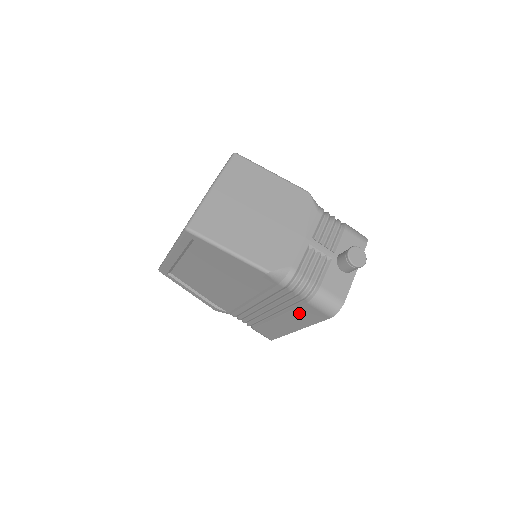
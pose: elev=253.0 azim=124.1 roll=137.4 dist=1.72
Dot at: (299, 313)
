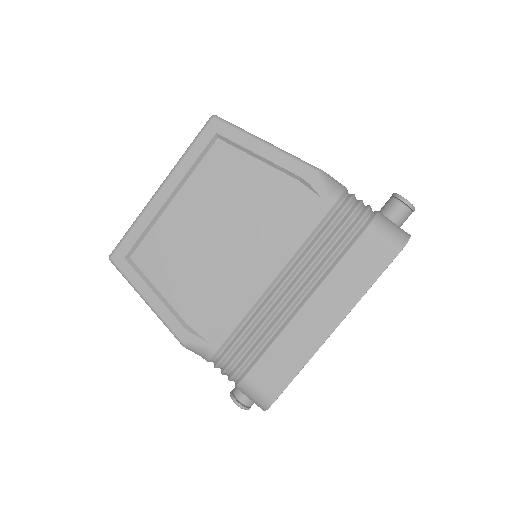
Dot at: (347, 267)
